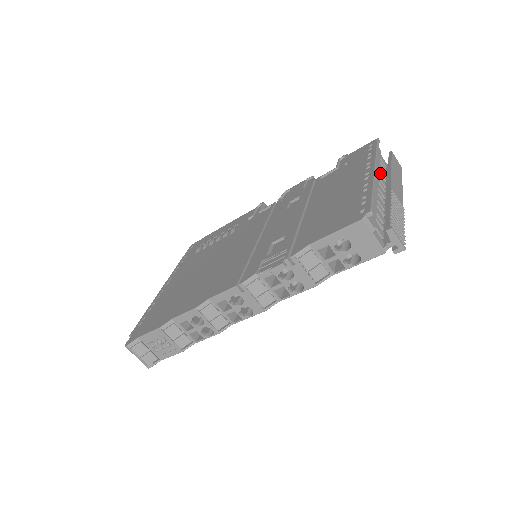
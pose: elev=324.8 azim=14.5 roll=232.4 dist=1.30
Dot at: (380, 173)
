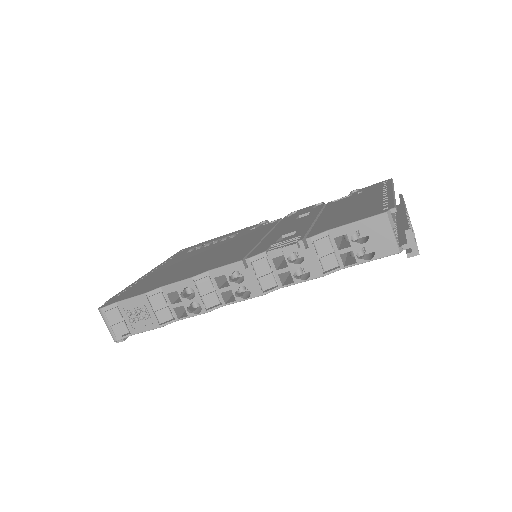
Dot at: occluded
